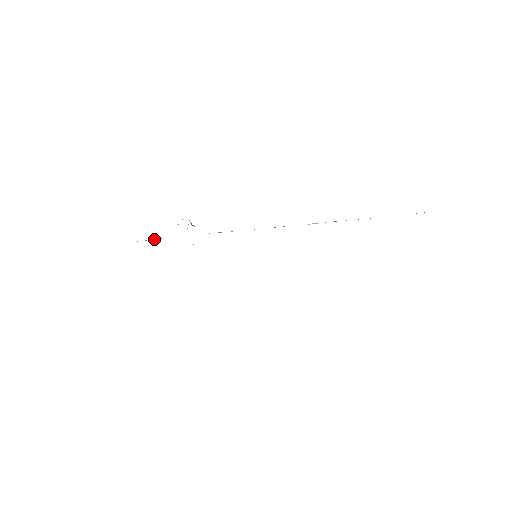
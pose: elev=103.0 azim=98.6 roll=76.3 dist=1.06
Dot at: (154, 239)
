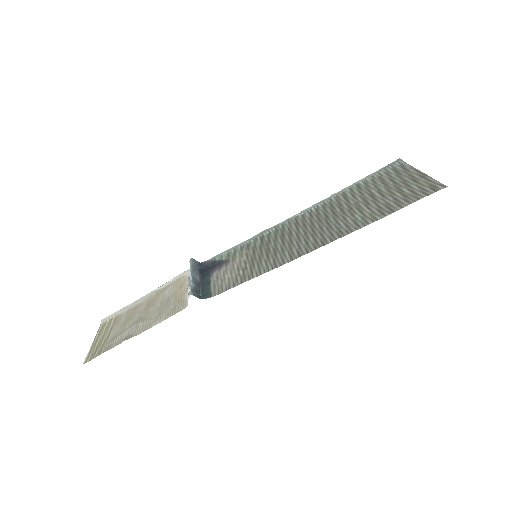
Dot at: (167, 284)
